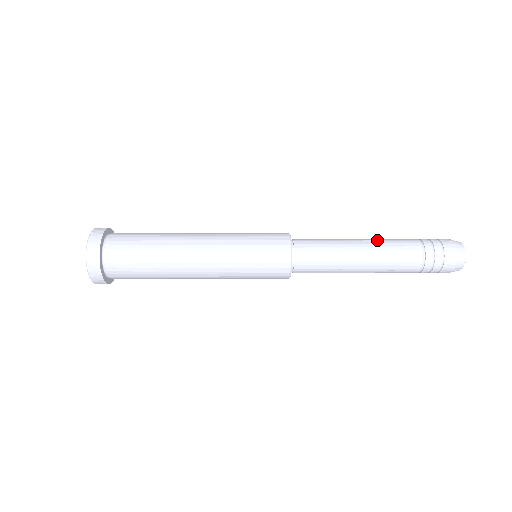
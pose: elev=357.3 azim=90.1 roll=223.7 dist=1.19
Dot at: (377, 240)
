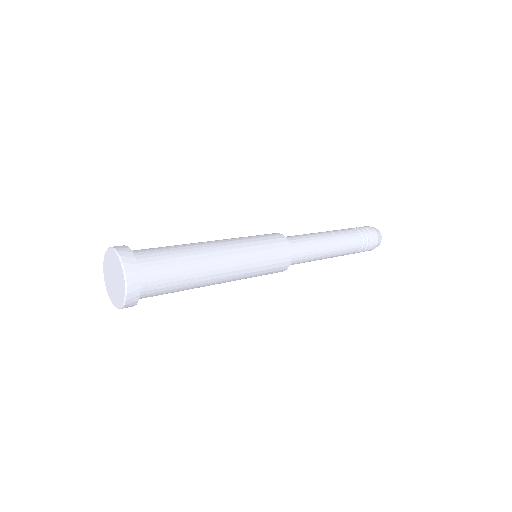
Dot at: (335, 233)
